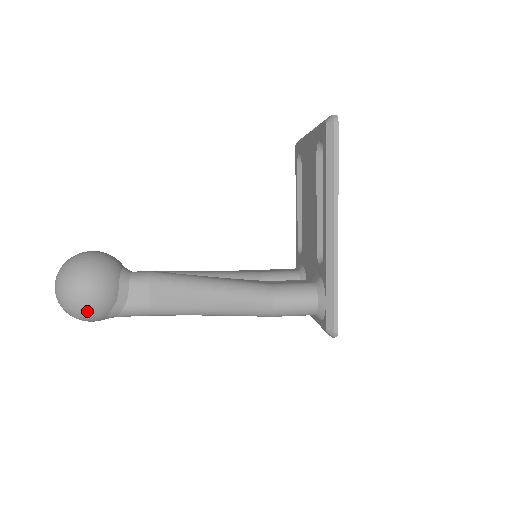
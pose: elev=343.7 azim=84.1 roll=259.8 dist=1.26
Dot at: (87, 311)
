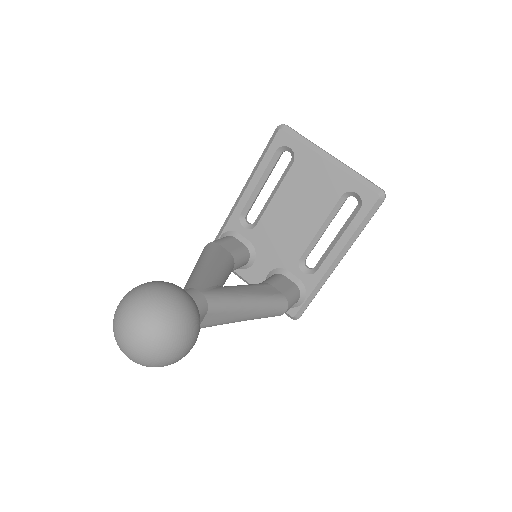
Dot at: occluded
